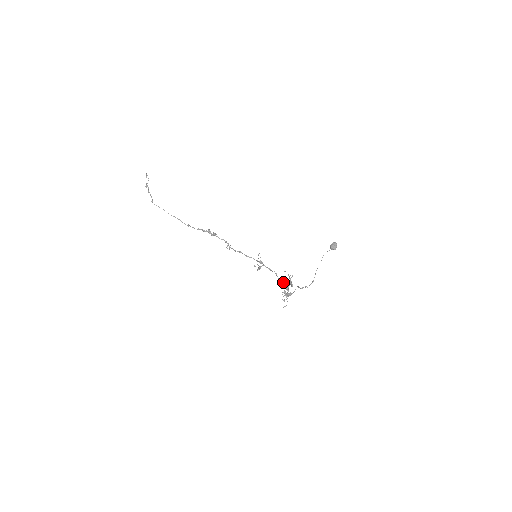
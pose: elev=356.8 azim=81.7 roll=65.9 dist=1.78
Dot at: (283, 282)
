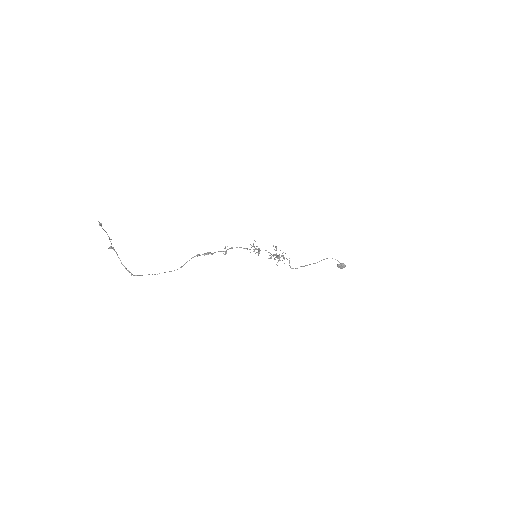
Dot at: (276, 257)
